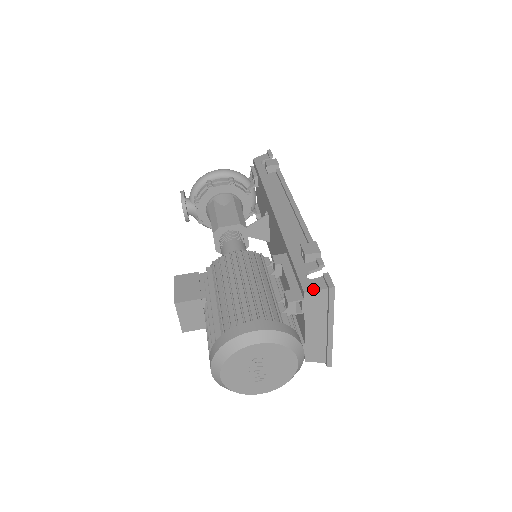
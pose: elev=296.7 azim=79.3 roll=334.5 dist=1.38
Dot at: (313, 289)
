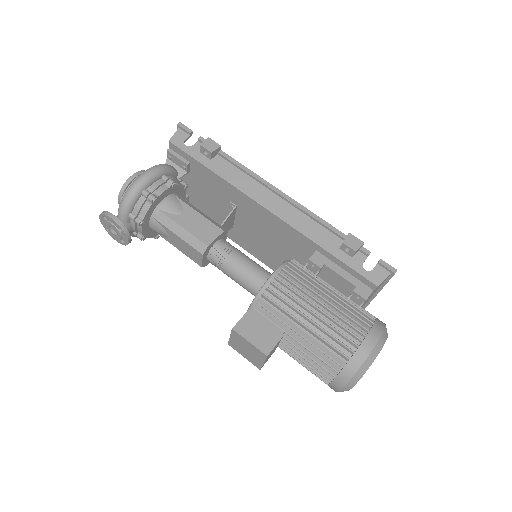
Dot at: (382, 280)
